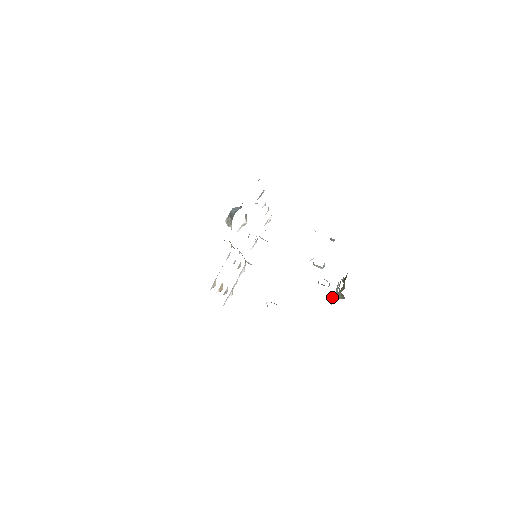
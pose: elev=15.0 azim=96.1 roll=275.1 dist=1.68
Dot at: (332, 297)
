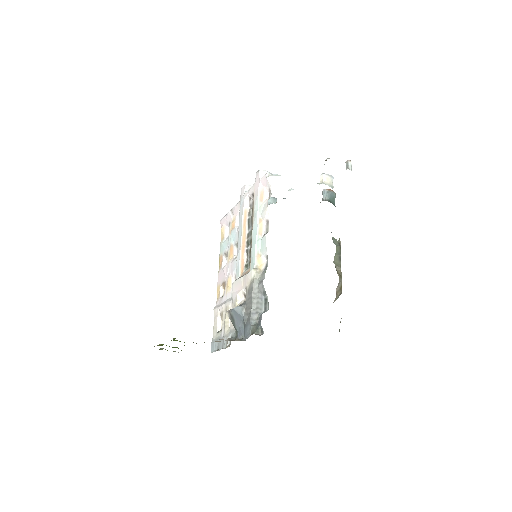
Dot at: occluded
